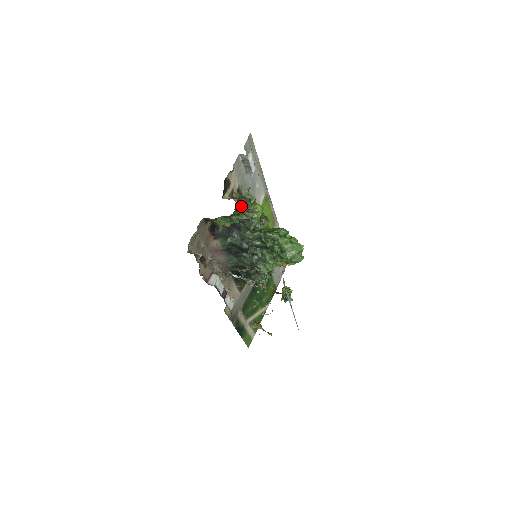
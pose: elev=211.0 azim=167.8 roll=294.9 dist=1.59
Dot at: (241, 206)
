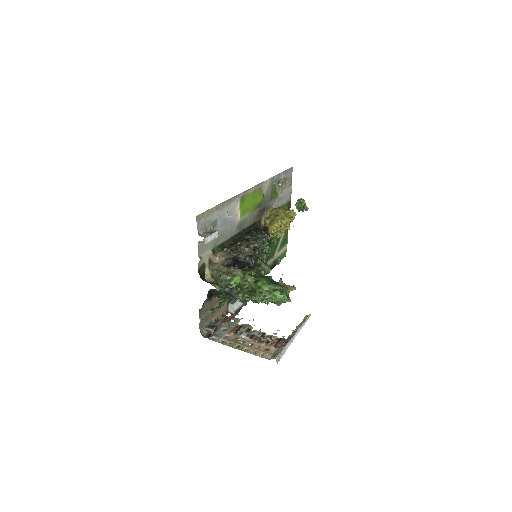
Dot at: (222, 294)
